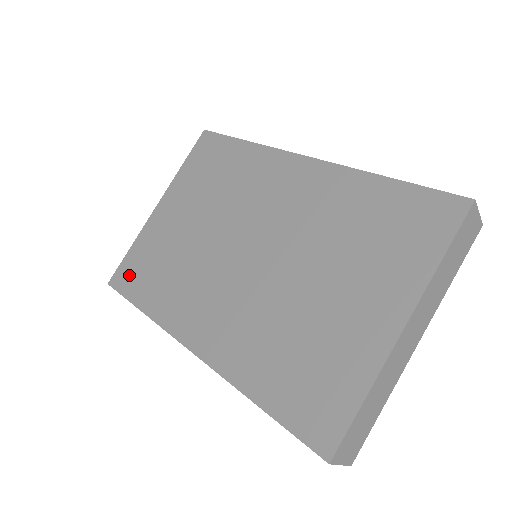
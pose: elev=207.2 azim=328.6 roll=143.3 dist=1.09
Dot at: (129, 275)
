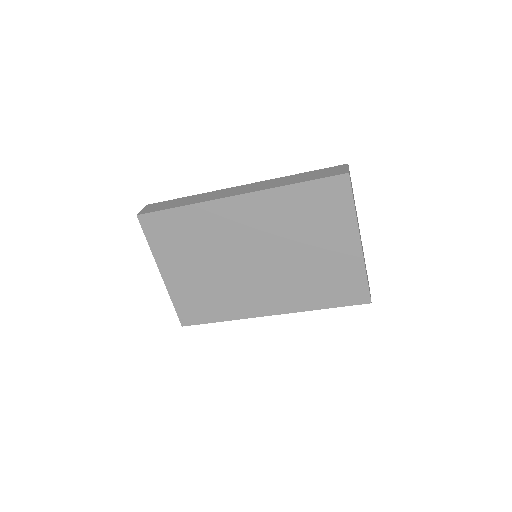
Dot at: (191, 314)
